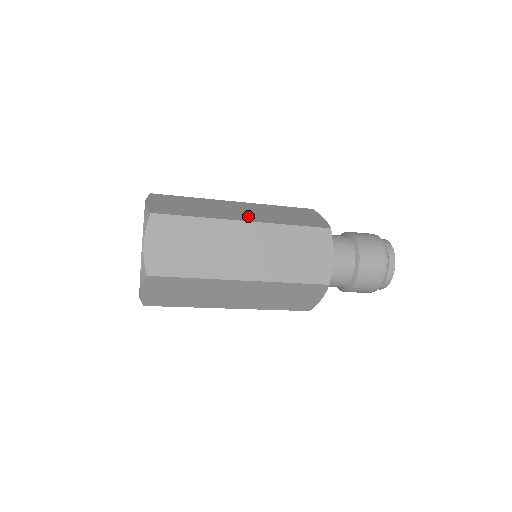
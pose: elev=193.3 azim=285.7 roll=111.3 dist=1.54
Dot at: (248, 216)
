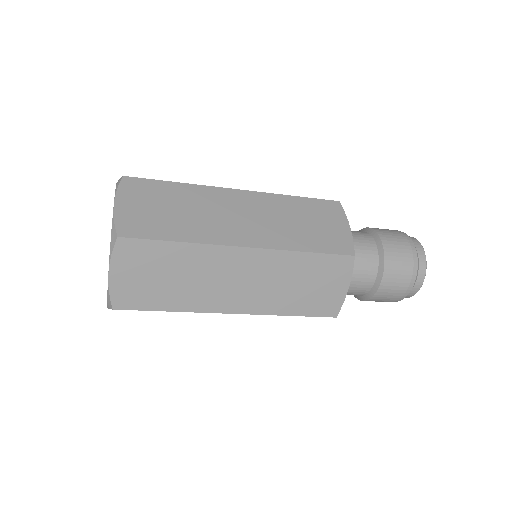
Dot at: occluded
